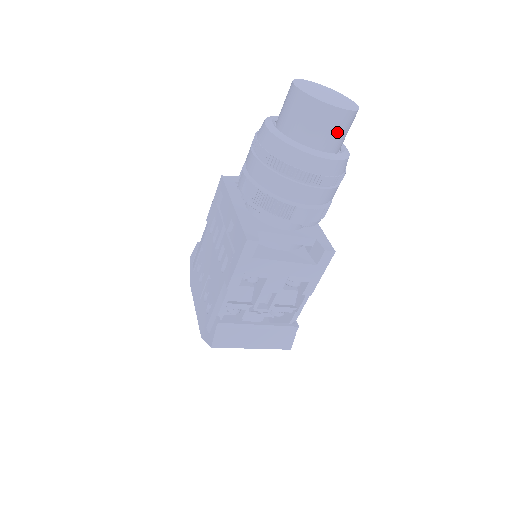
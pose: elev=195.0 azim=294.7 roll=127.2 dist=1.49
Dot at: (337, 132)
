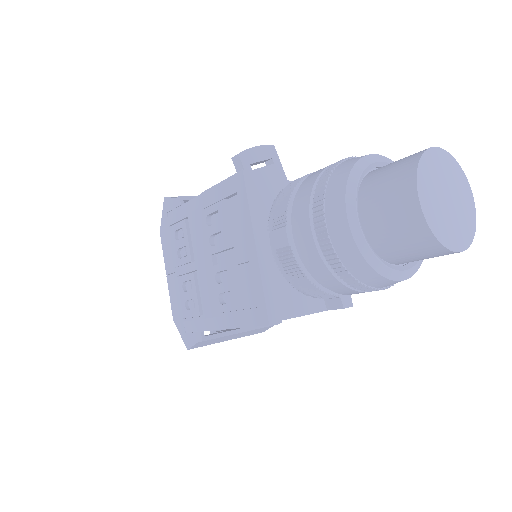
Dot at: occluded
